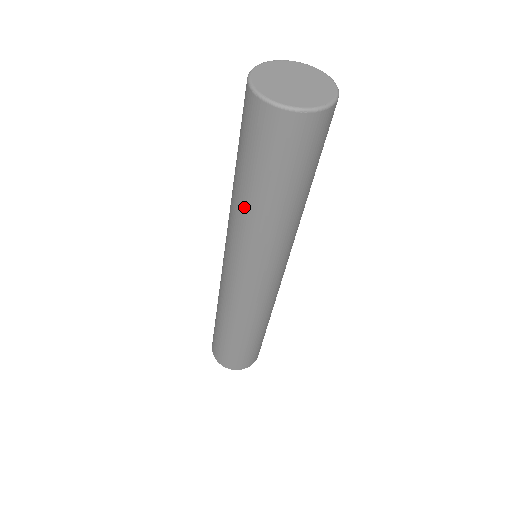
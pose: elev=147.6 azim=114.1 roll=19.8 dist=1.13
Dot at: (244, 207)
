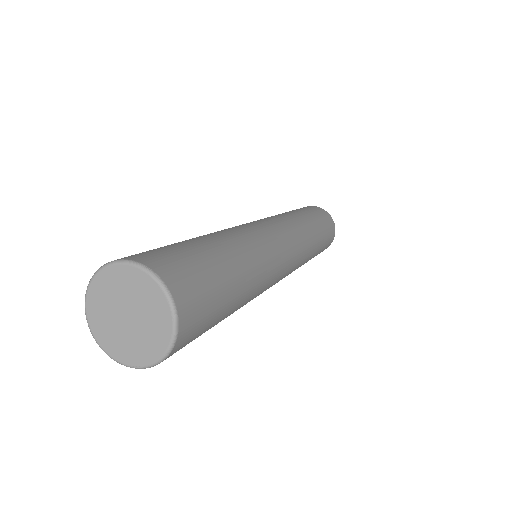
Dot at: occluded
